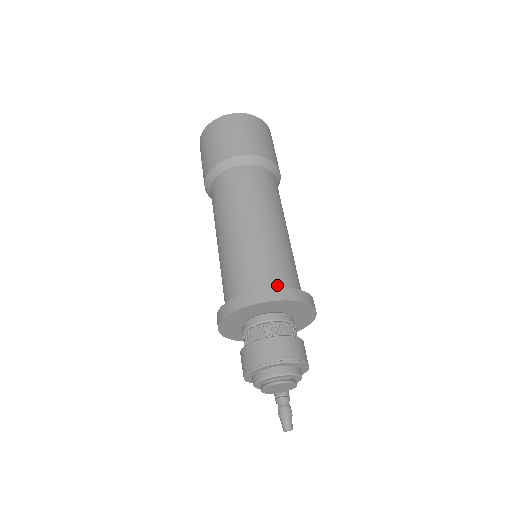
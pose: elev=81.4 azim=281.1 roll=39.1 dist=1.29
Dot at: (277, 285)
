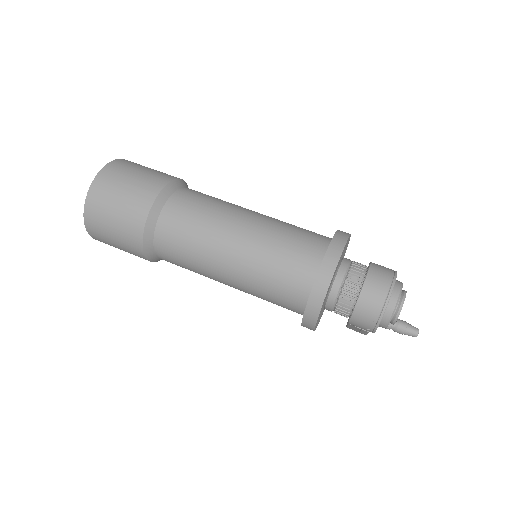
Dot at: (321, 245)
